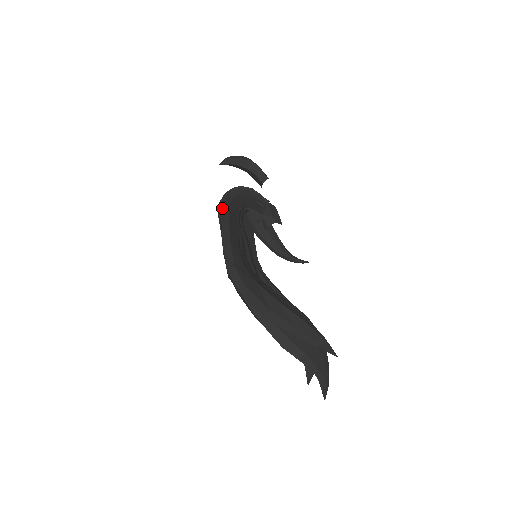
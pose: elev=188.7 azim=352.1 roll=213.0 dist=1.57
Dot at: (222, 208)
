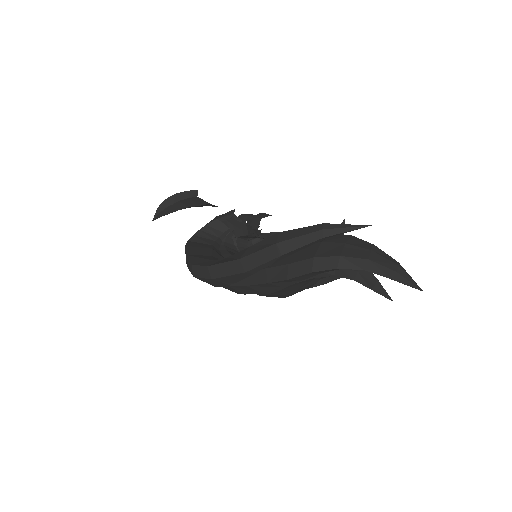
Dot at: occluded
